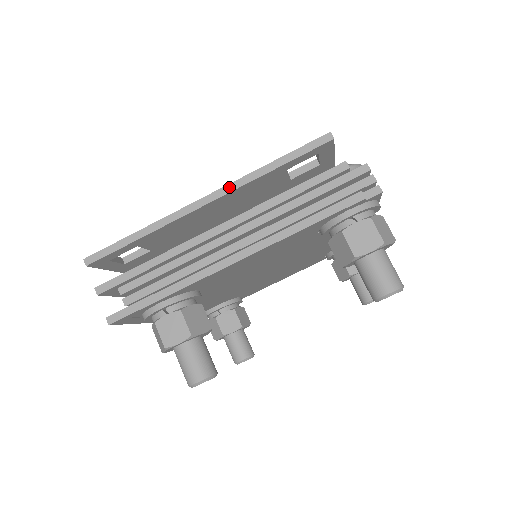
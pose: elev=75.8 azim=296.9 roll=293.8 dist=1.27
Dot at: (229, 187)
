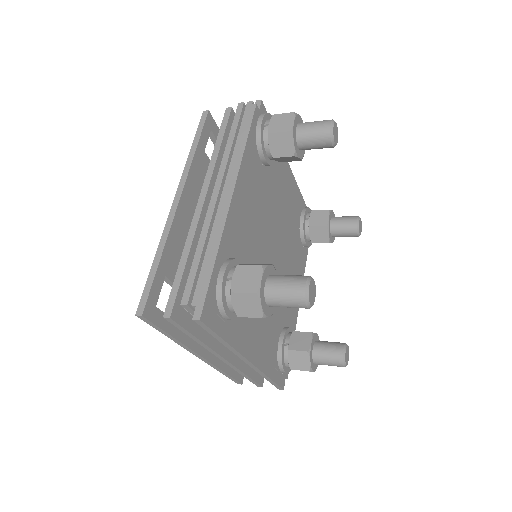
Dot at: (182, 180)
